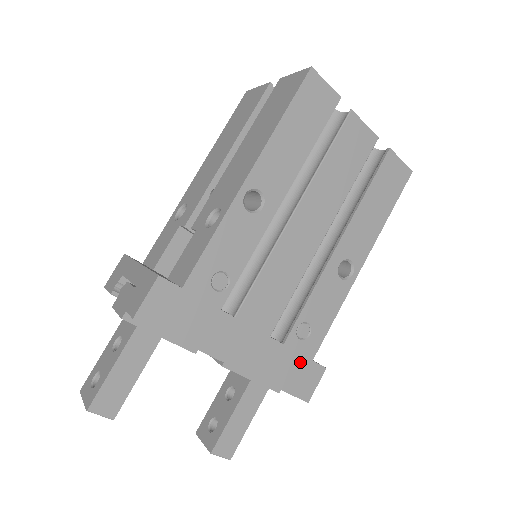
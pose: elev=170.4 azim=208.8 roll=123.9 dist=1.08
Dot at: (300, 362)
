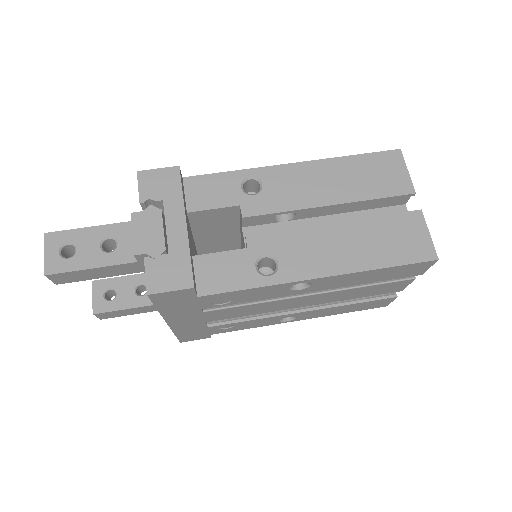
Dot at: (203, 332)
